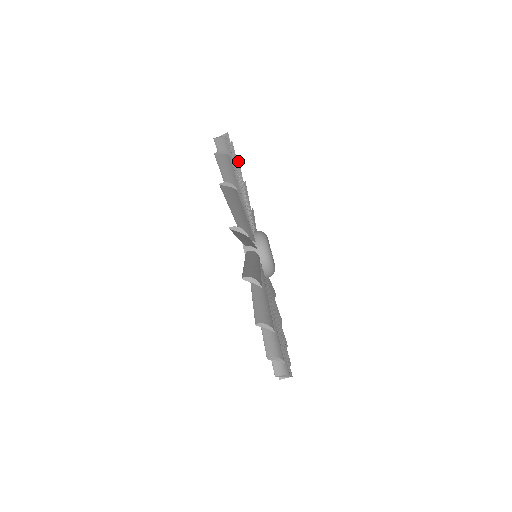
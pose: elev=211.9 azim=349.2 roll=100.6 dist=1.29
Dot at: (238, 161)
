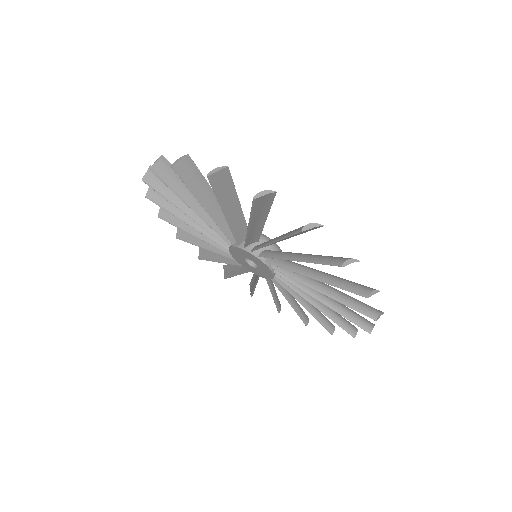
Dot at: occluded
